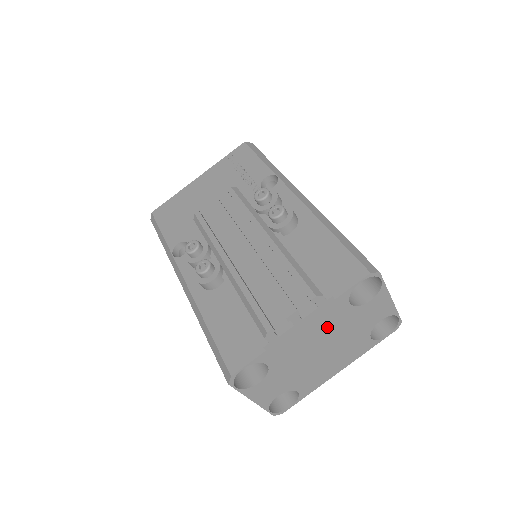
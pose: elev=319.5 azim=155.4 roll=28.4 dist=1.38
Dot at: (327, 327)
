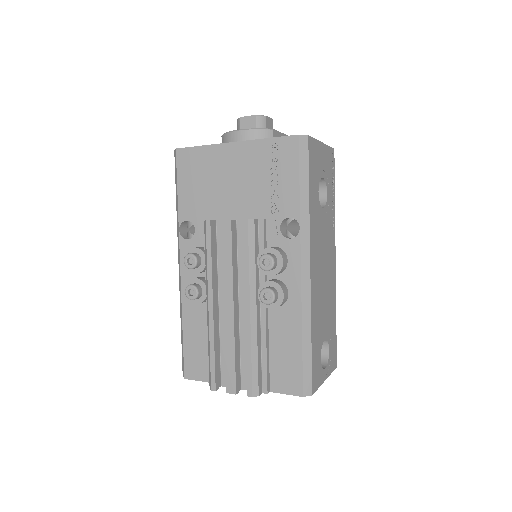
Dot at: occluded
